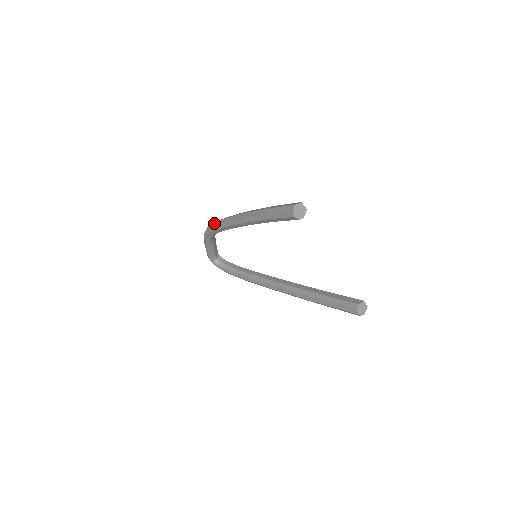
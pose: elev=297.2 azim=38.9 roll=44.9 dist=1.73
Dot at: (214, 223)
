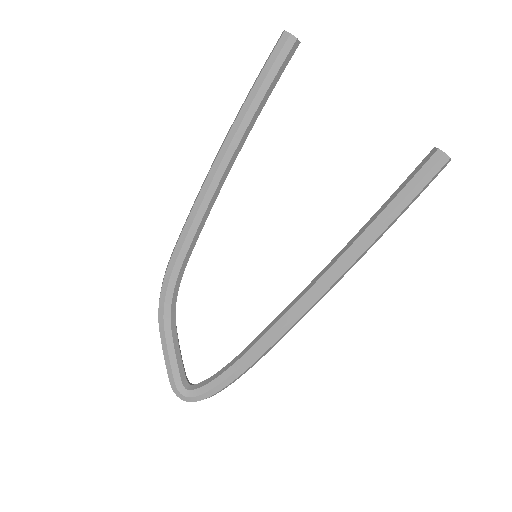
Dot at: (173, 250)
